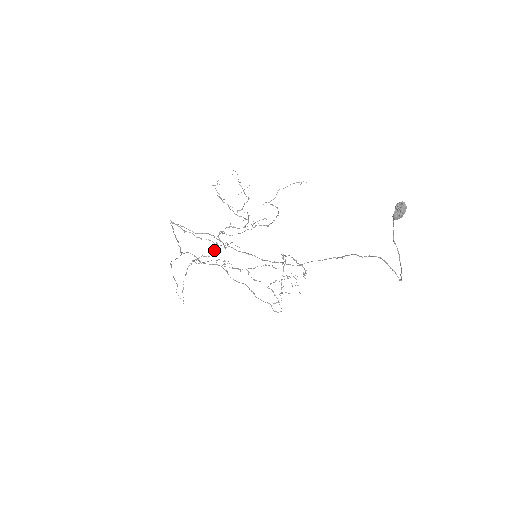
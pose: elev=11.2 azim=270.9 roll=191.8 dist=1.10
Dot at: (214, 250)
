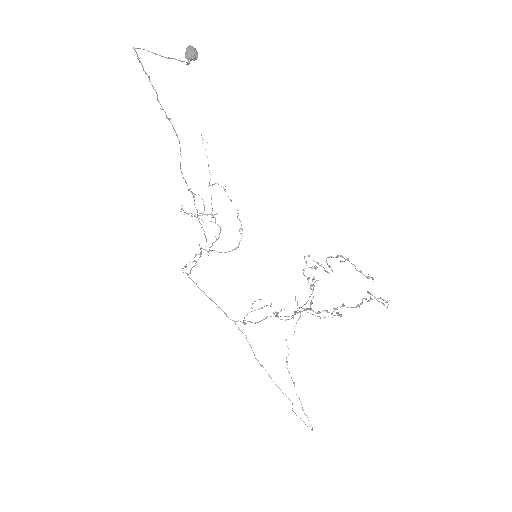
Dot at: occluded
